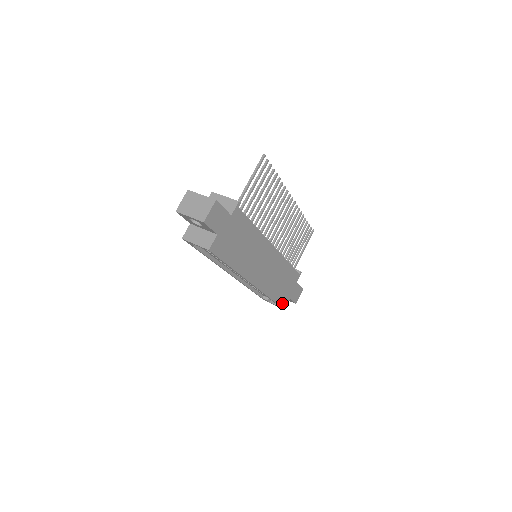
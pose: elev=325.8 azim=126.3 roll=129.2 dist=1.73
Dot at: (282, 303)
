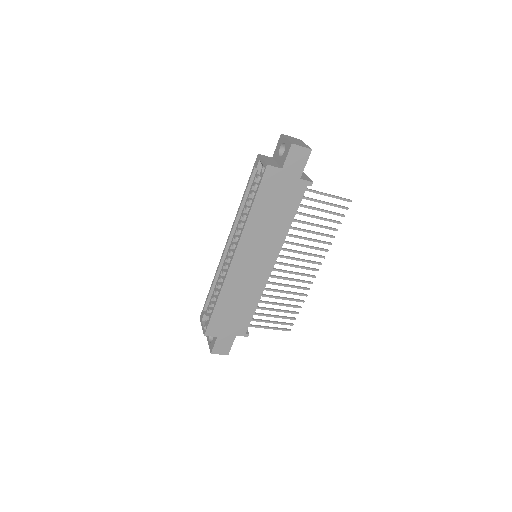
Dot at: (212, 325)
